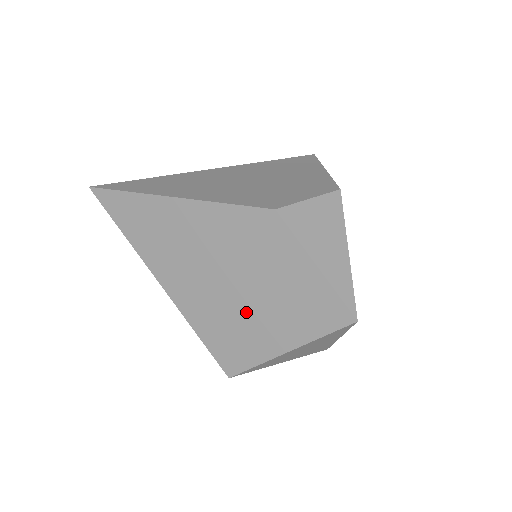
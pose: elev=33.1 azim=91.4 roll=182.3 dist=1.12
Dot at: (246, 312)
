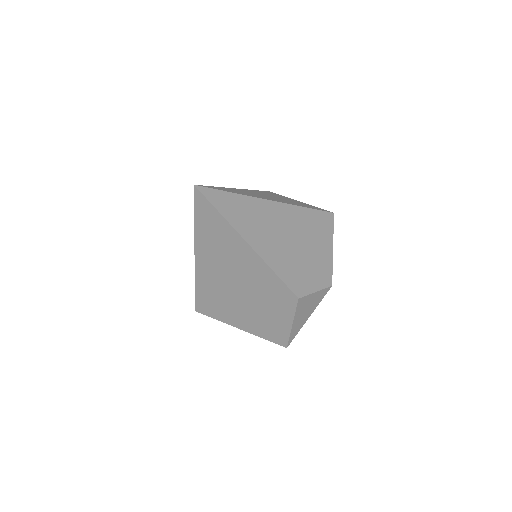
Dot at: (236, 306)
